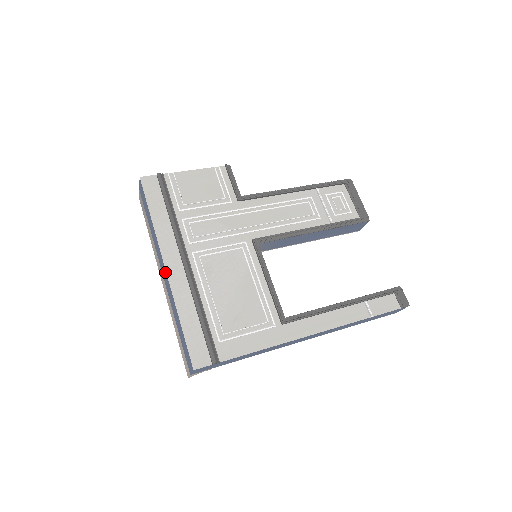
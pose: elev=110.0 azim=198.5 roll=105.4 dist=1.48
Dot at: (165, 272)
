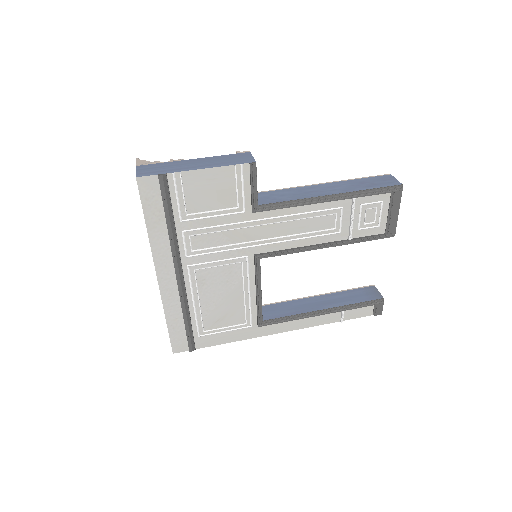
Dot at: (157, 279)
